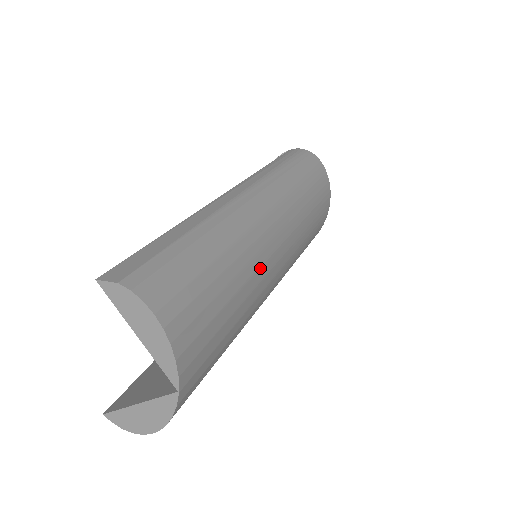
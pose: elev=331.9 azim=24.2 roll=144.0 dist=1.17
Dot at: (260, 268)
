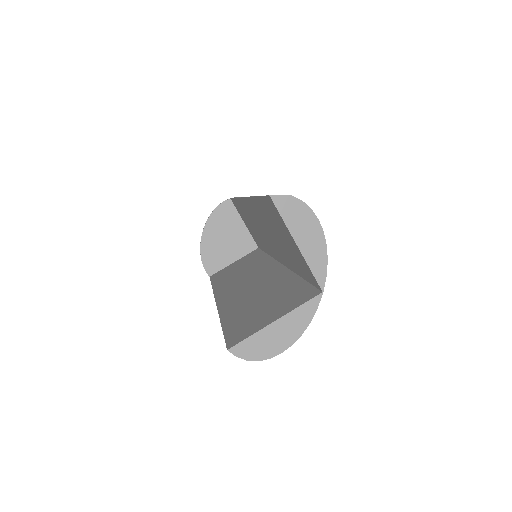
Dot at: occluded
